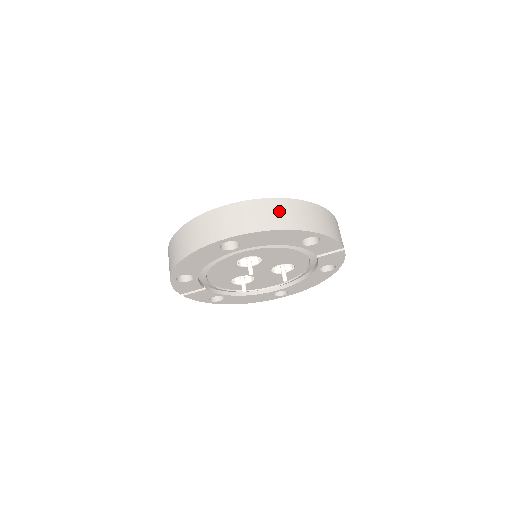
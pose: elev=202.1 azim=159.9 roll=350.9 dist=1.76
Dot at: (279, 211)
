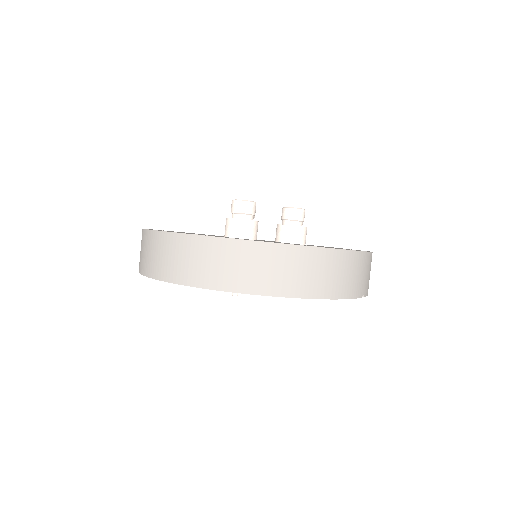
Dot at: (266, 265)
